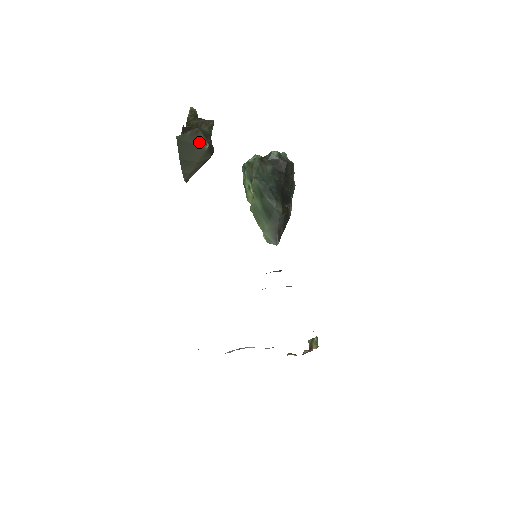
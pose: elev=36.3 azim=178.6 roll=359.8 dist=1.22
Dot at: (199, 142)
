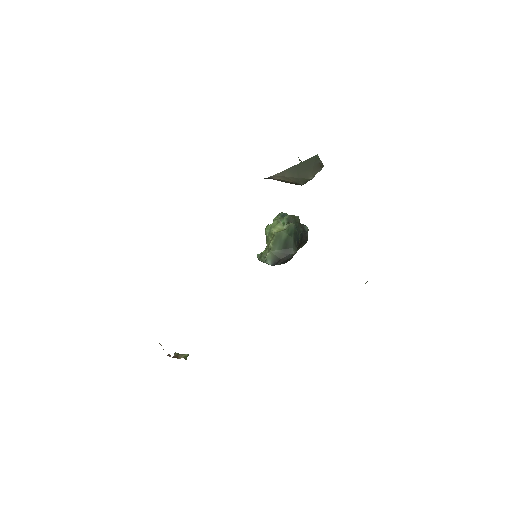
Dot at: (314, 171)
